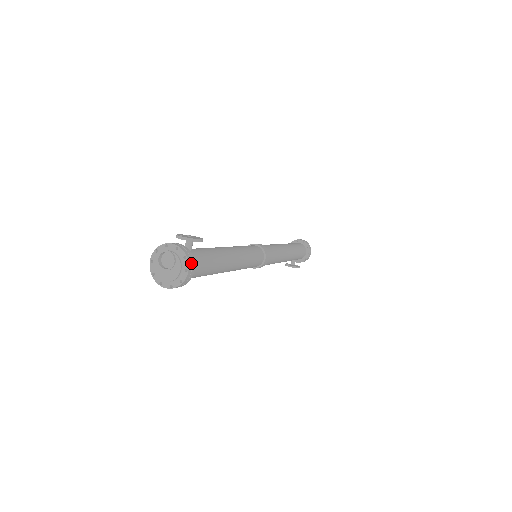
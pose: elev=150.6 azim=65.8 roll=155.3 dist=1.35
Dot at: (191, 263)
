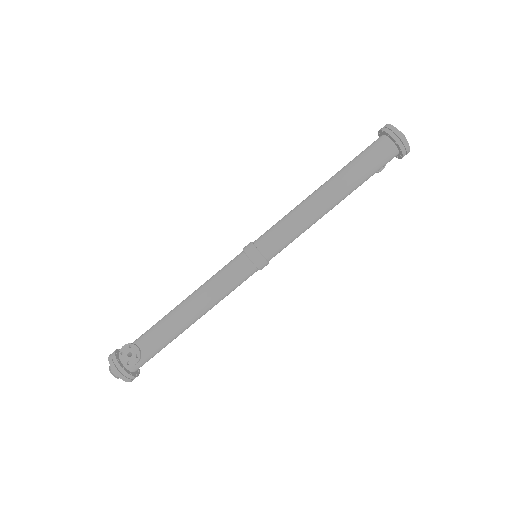
Dot at: (131, 379)
